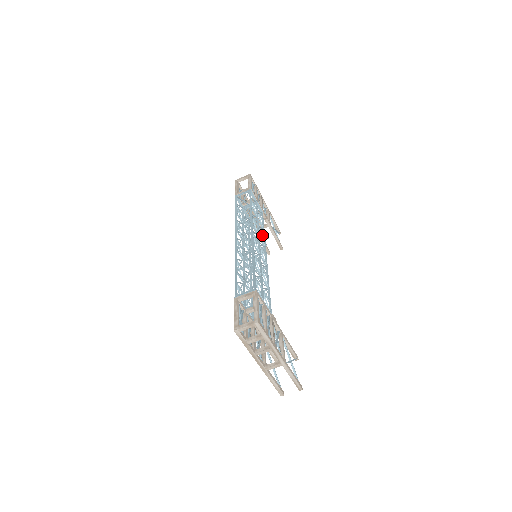
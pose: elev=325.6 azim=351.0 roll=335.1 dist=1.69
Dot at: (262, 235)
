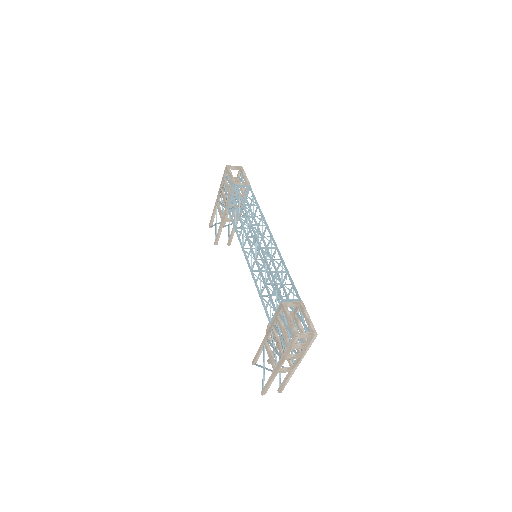
Dot at: occluded
